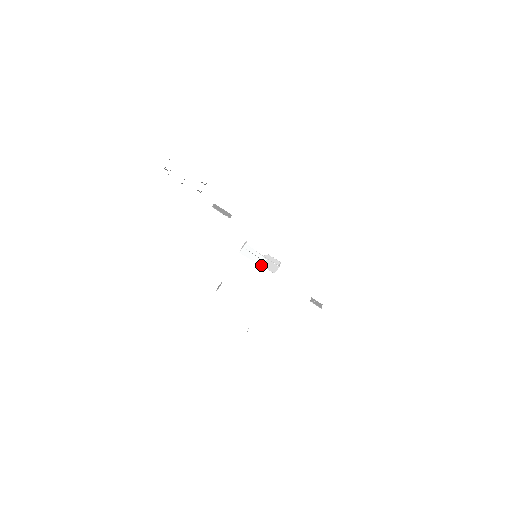
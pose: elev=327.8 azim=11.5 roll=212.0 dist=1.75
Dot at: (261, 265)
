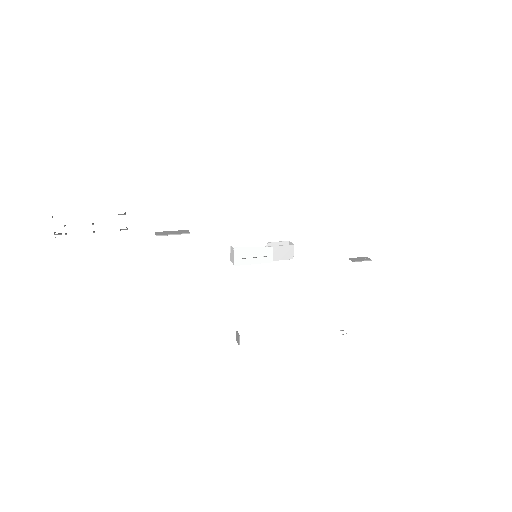
Dot at: (271, 260)
